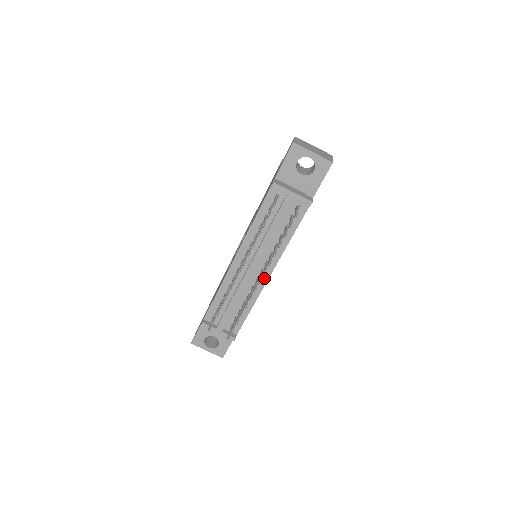
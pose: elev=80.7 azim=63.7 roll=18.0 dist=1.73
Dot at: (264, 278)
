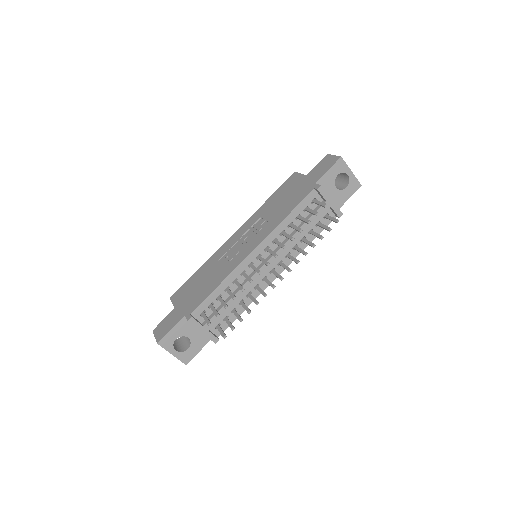
Dot at: (271, 278)
